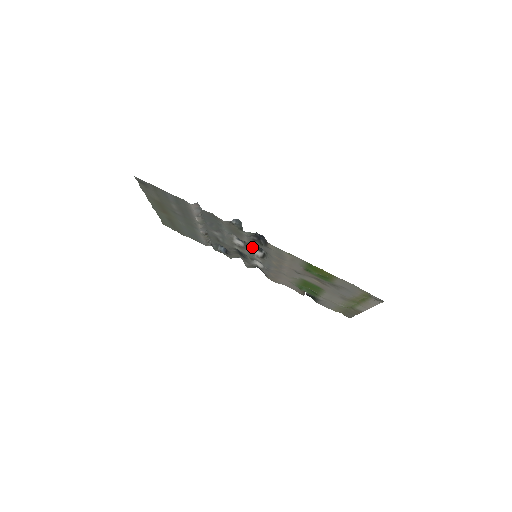
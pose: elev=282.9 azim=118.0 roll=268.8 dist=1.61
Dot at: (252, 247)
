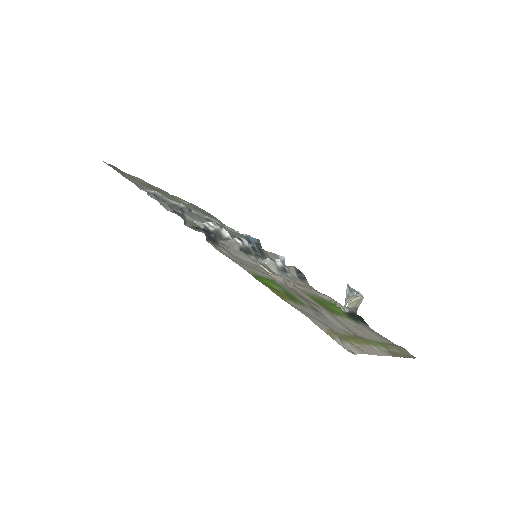
Dot at: occluded
